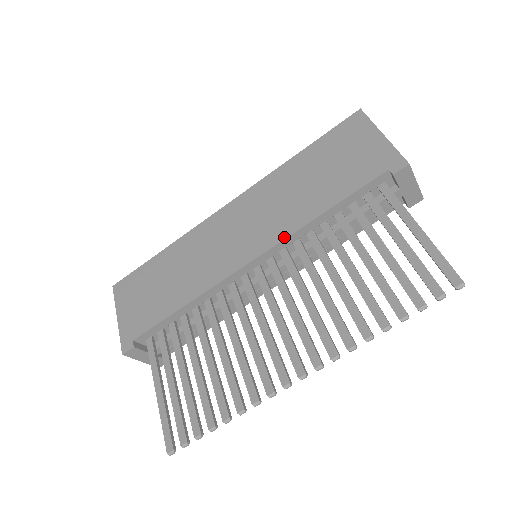
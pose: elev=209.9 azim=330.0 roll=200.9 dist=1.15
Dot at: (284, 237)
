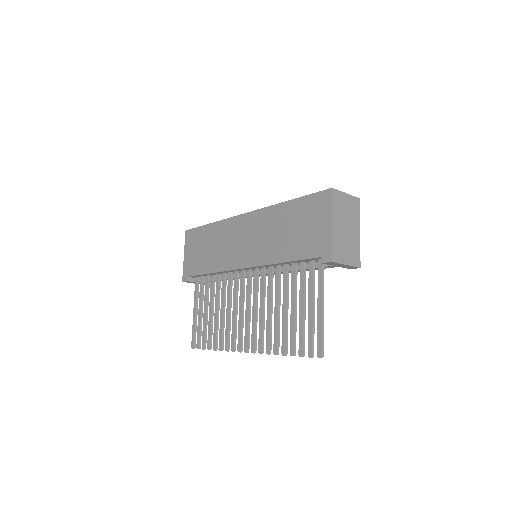
Dot at: (261, 264)
